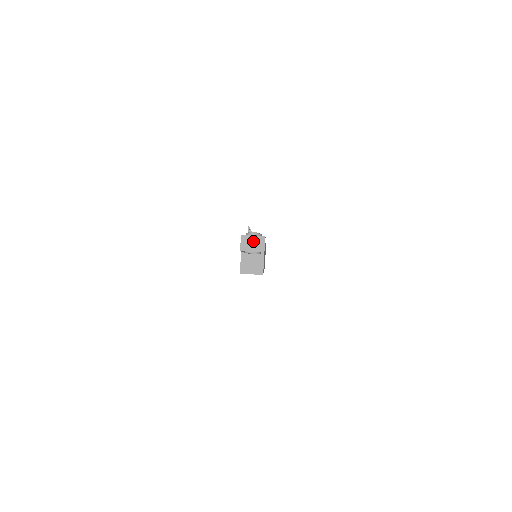
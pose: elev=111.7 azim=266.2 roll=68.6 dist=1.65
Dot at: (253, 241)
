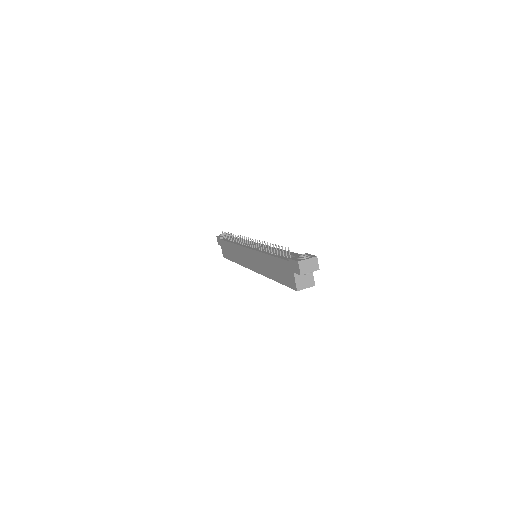
Dot at: (309, 263)
